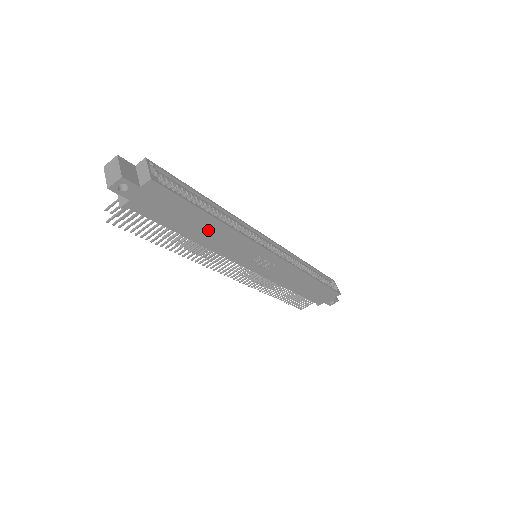
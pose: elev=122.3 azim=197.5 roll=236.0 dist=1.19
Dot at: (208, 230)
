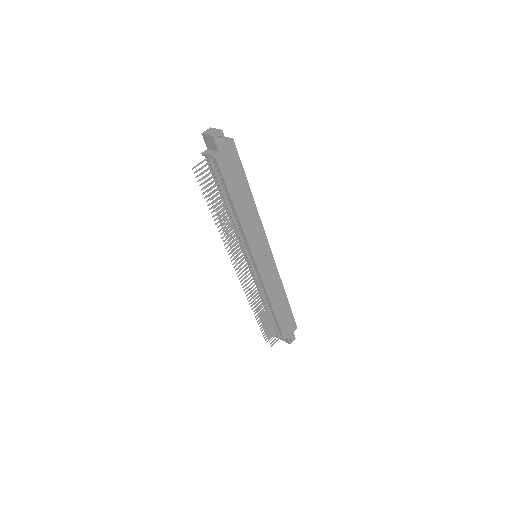
Dot at: (245, 202)
